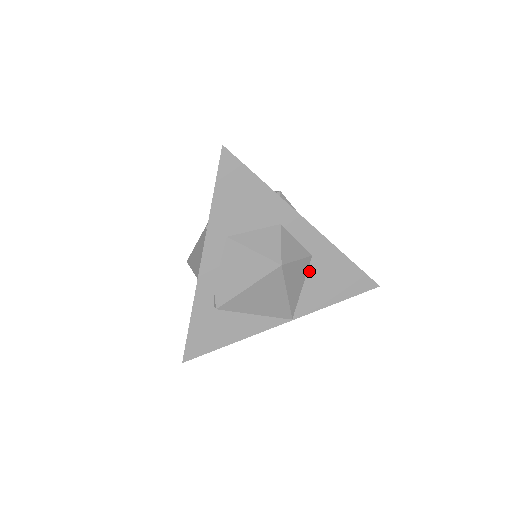
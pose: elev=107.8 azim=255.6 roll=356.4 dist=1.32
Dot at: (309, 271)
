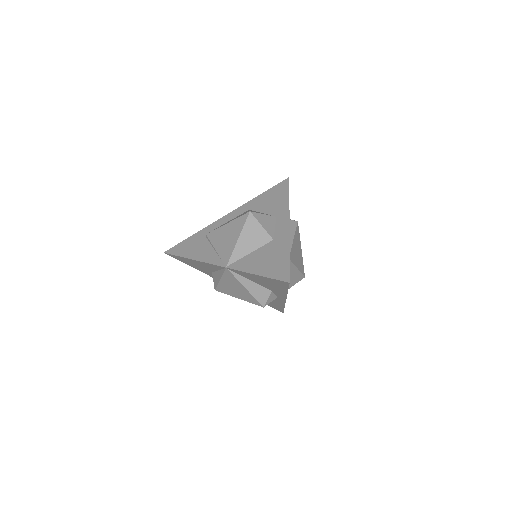
Dot at: (263, 247)
